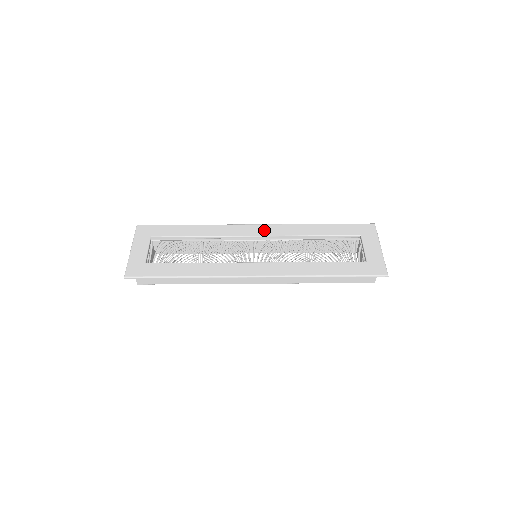
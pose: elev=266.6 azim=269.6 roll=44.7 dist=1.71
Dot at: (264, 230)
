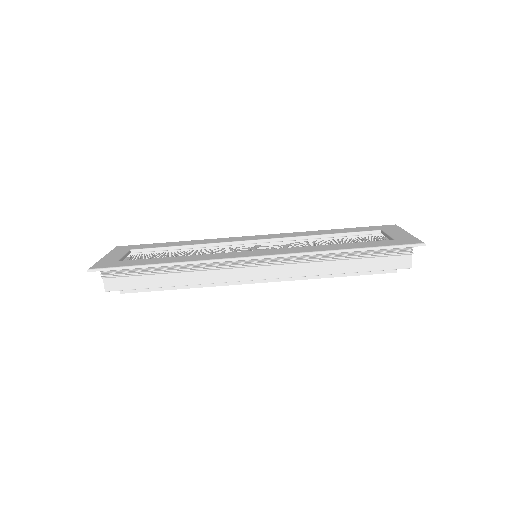
Dot at: (265, 236)
